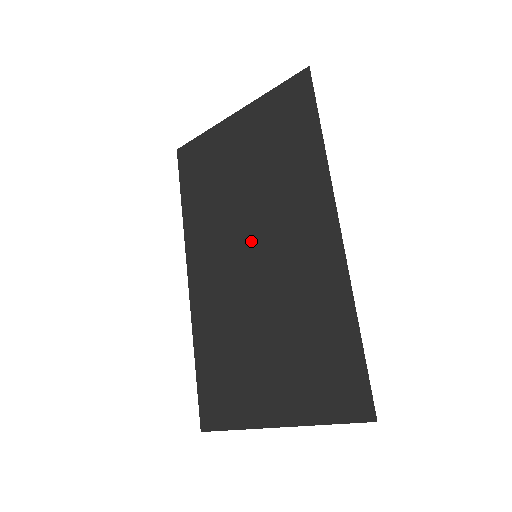
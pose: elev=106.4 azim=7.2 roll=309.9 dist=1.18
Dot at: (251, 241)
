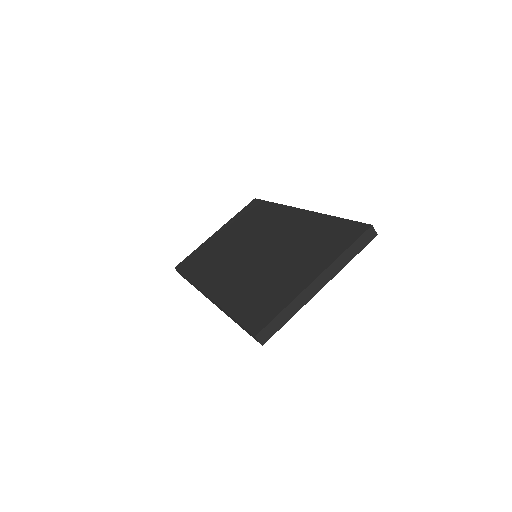
Dot at: (250, 249)
